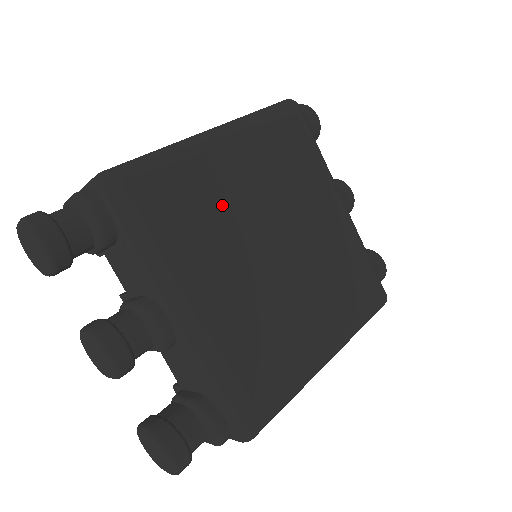
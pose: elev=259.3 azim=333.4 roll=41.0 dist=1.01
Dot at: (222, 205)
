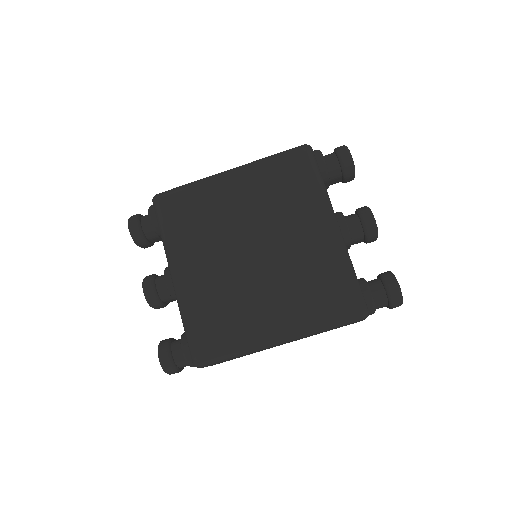
Dot at: (215, 216)
